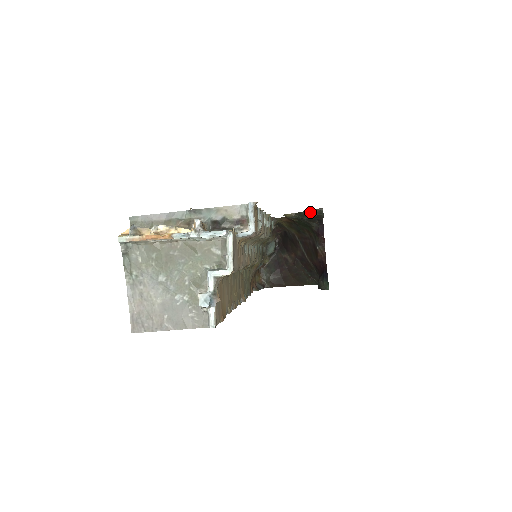
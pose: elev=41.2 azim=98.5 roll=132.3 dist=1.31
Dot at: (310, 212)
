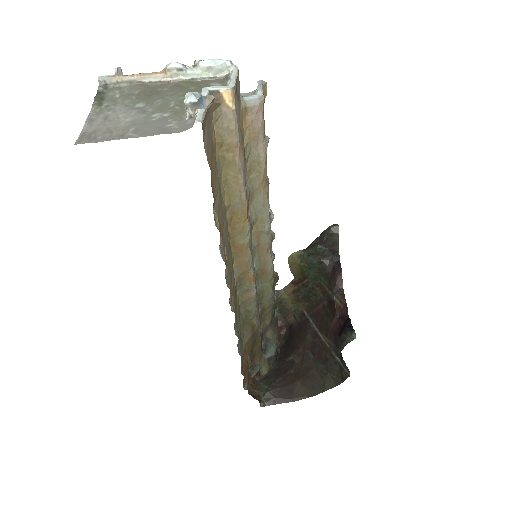
Dot at: (323, 234)
